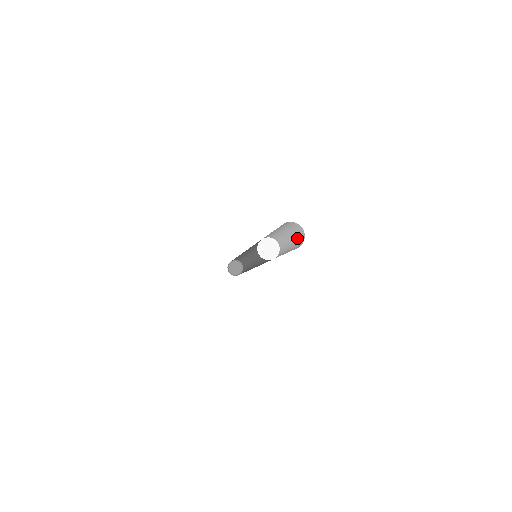
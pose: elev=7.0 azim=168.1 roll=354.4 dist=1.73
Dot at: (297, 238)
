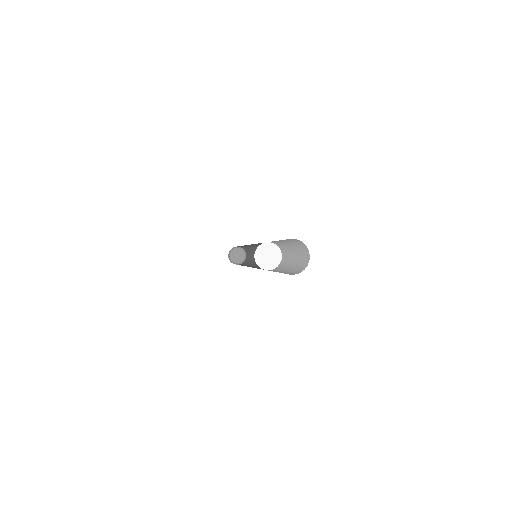
Dot at: (301, 256)
